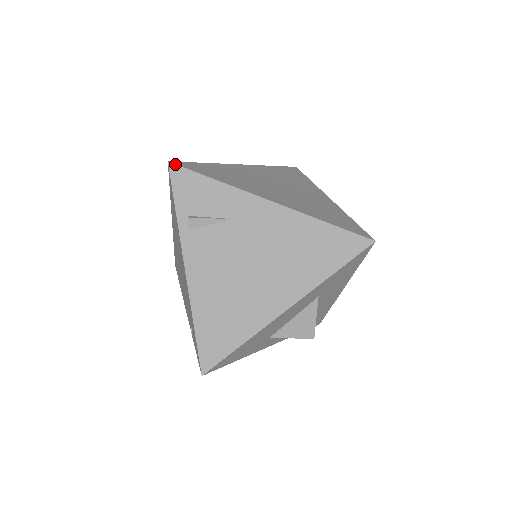
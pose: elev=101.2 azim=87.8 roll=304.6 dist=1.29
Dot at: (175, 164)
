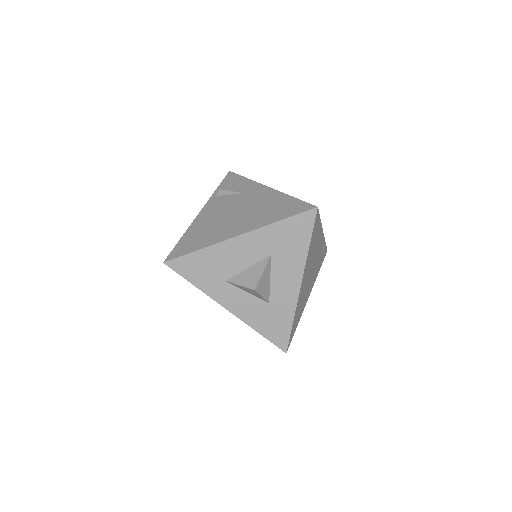
Dot at: (232, 172)
